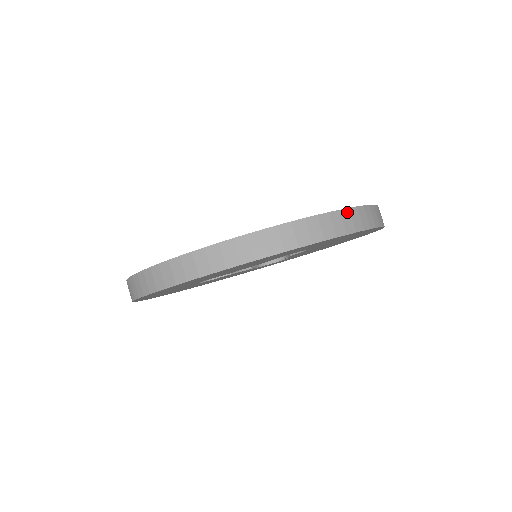
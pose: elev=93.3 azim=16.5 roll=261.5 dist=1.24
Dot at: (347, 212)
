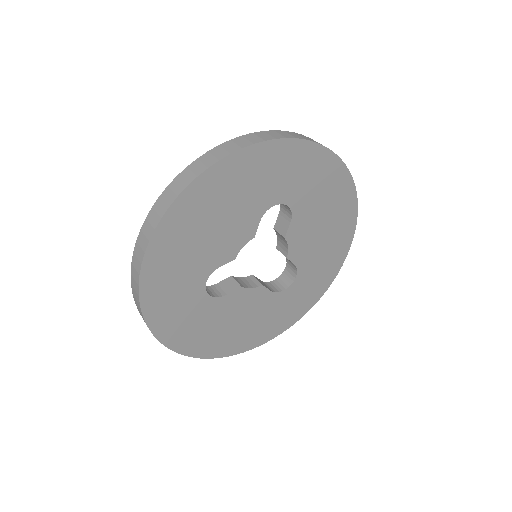
Dot at: (292, 133)
